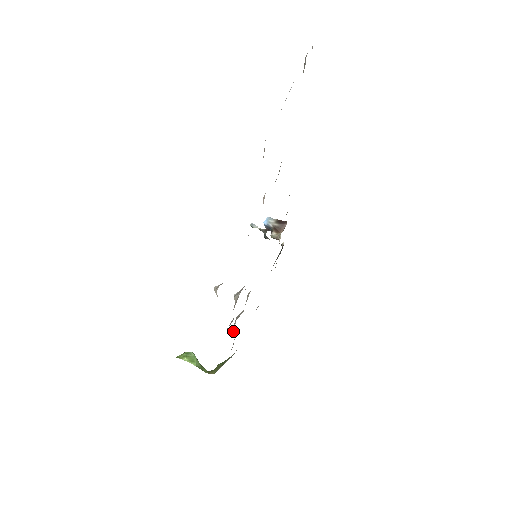
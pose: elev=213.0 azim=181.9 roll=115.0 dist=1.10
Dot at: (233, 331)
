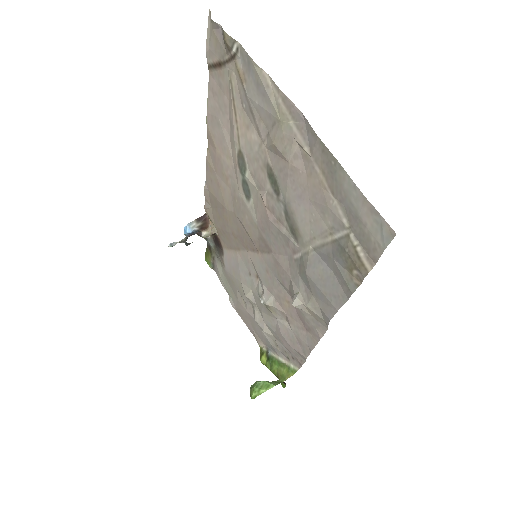
Dot at: (268, 332)
